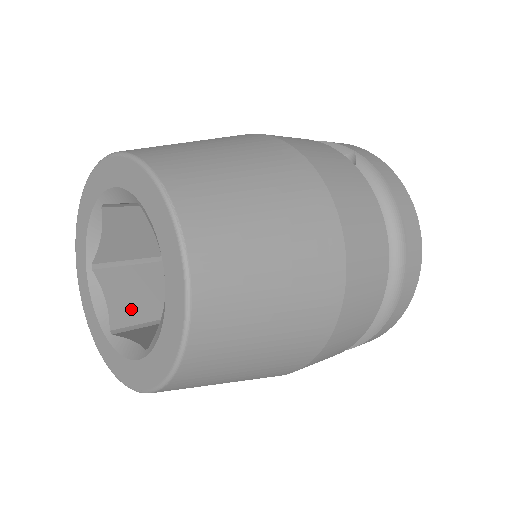
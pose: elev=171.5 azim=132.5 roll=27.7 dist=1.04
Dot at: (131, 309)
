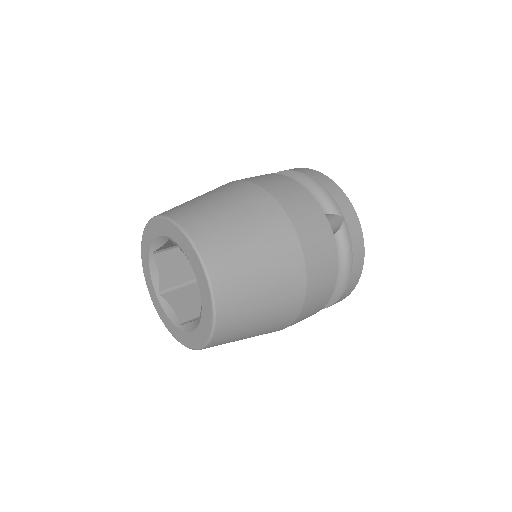
Dot at: (172, 277)
